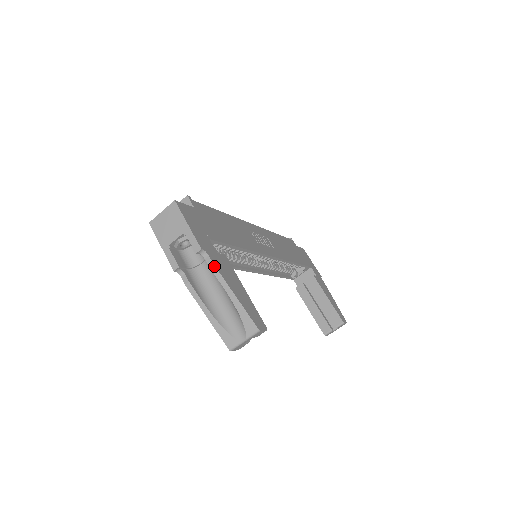
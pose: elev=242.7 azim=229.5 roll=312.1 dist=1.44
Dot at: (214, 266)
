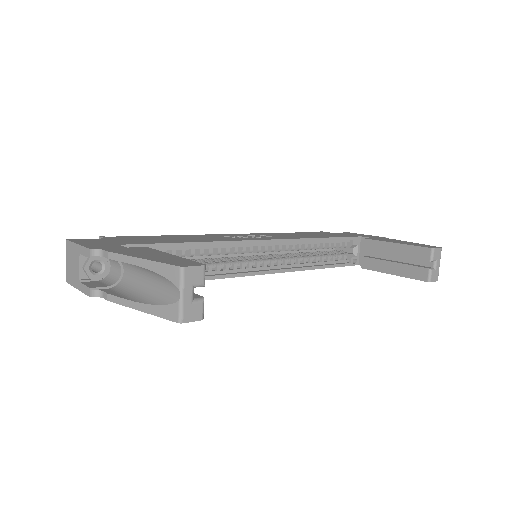
Dot at: (110, 253)
